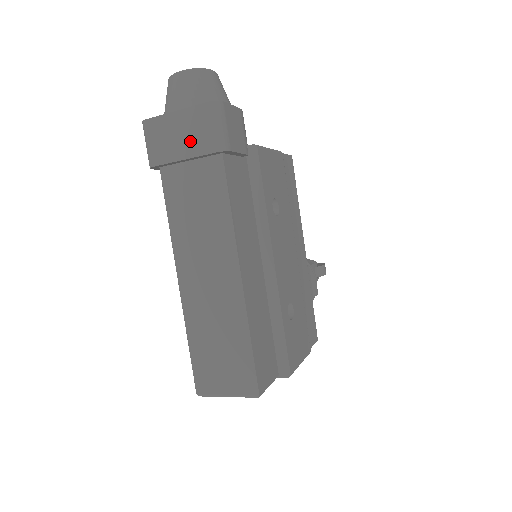
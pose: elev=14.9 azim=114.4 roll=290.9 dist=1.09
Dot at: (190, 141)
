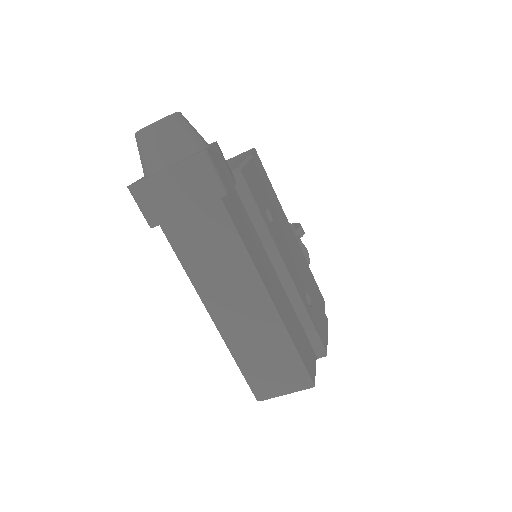
Dot at: (186, 196)
